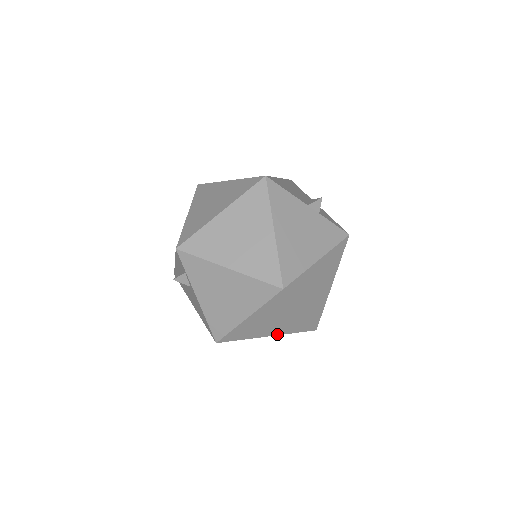
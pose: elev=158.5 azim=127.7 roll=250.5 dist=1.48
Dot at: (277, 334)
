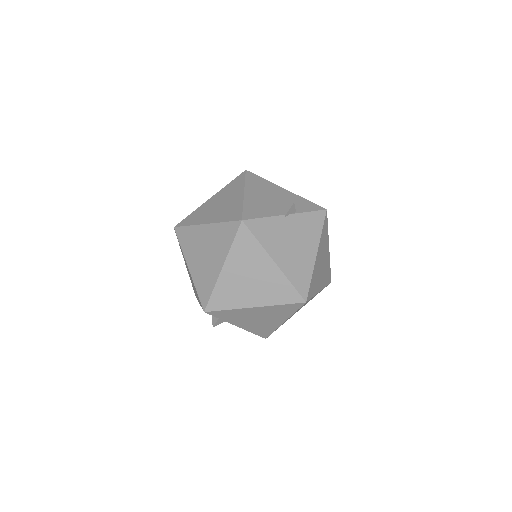
Dot at: occluded
